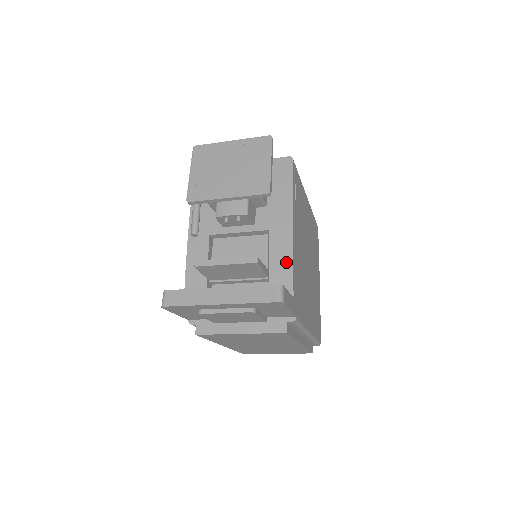
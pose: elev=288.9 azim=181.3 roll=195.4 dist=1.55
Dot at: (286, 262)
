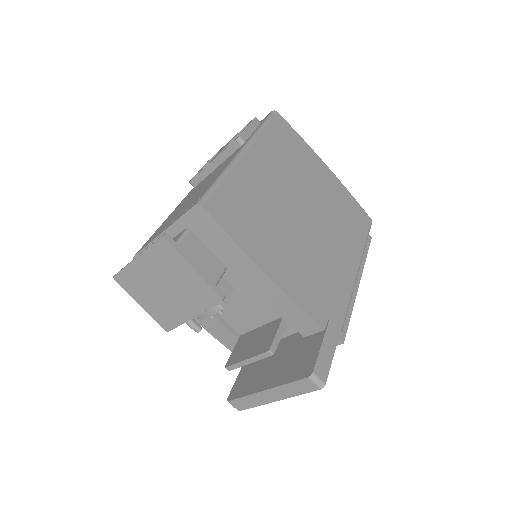
Dot at: (293, 308)
